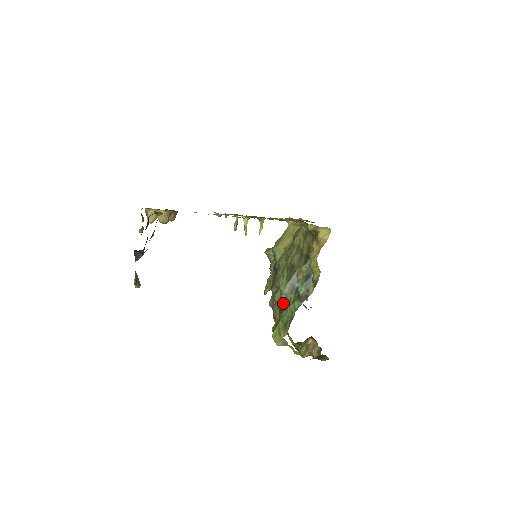
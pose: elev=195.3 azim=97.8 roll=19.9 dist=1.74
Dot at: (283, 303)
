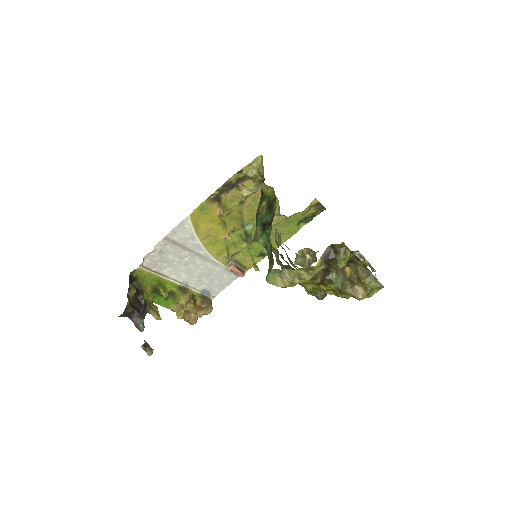
Dot at: (265, 247)
